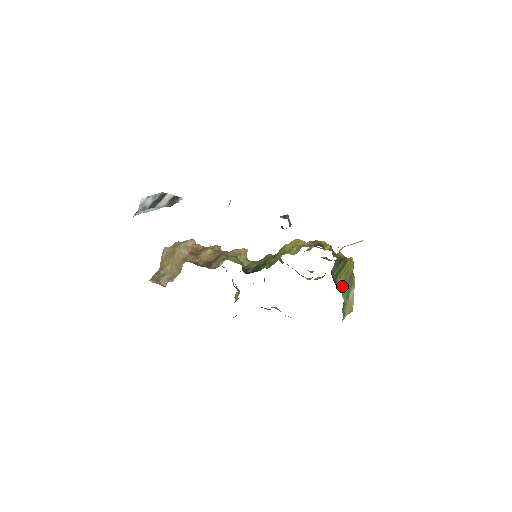
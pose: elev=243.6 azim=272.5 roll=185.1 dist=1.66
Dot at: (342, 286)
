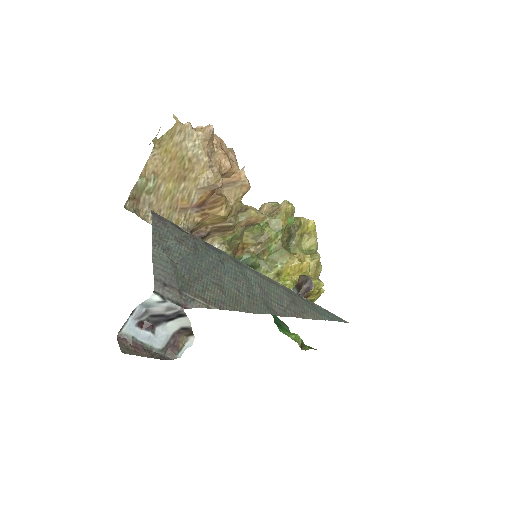
Dot at: occluded
